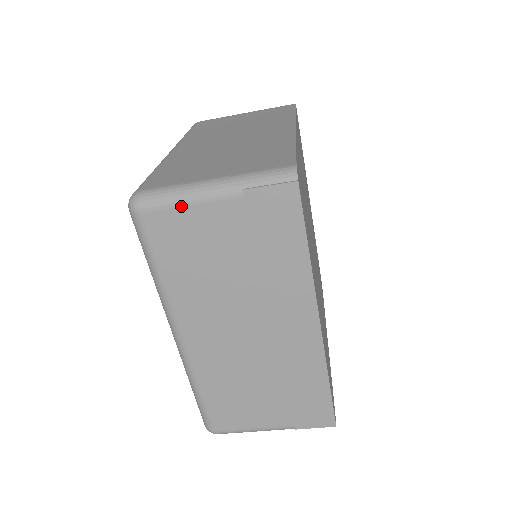
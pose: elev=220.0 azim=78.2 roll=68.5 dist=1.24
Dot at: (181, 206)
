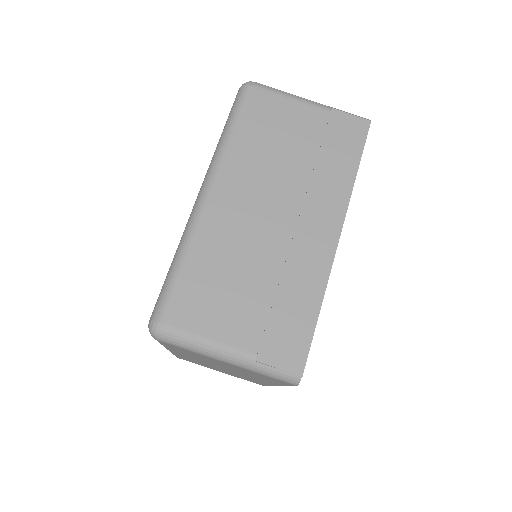
Dot at: (284, 97)
